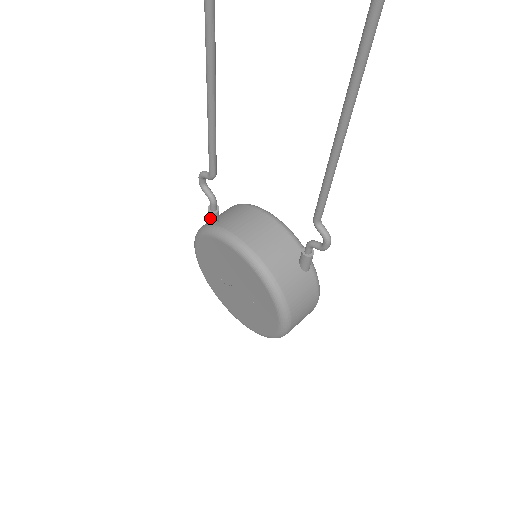
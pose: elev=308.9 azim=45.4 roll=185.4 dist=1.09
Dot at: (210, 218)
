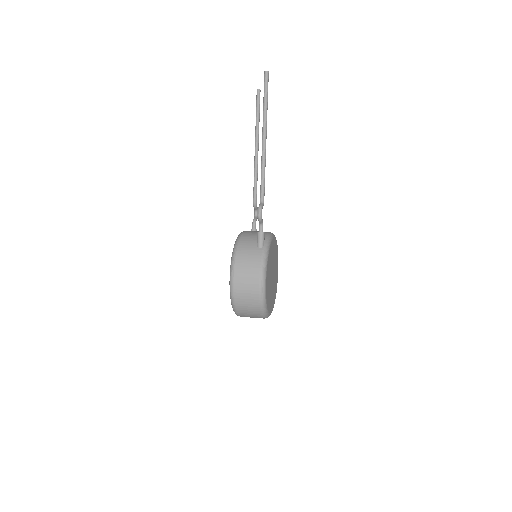
Dot at: occluded
